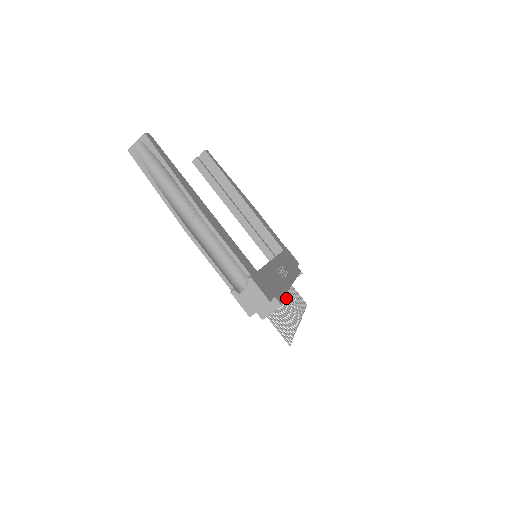
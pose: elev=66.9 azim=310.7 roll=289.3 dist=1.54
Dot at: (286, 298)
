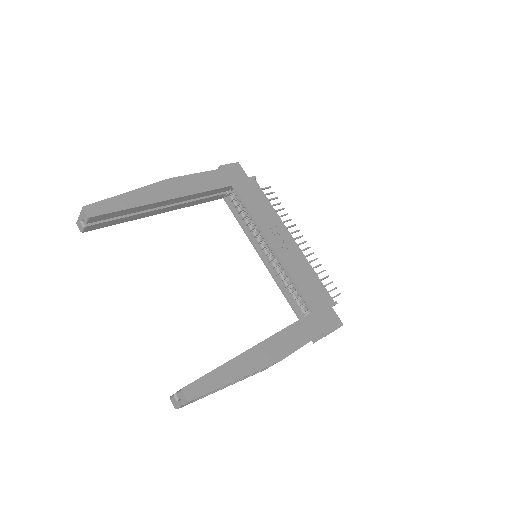
Dot at: occluded
